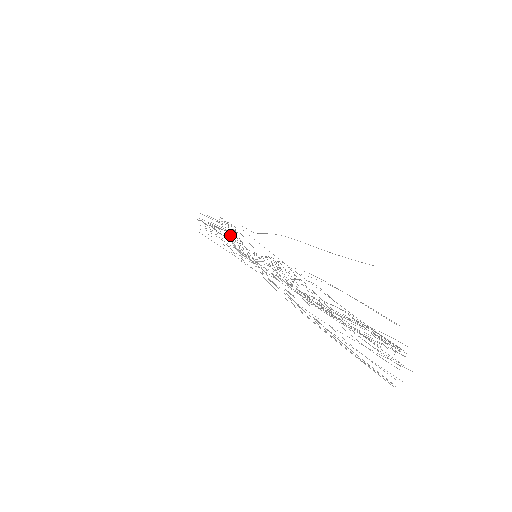
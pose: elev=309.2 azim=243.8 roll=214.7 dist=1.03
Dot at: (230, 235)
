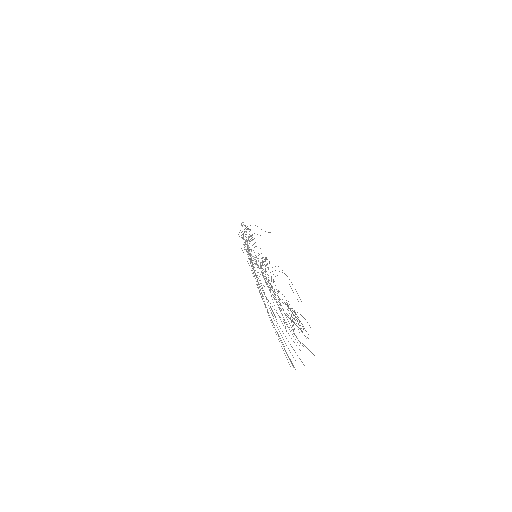
Dot at: occluded
